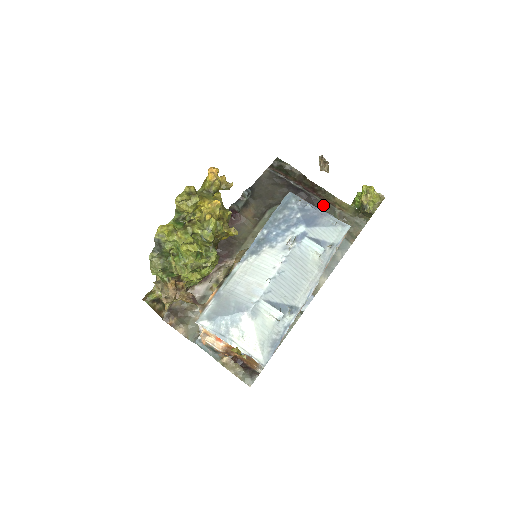
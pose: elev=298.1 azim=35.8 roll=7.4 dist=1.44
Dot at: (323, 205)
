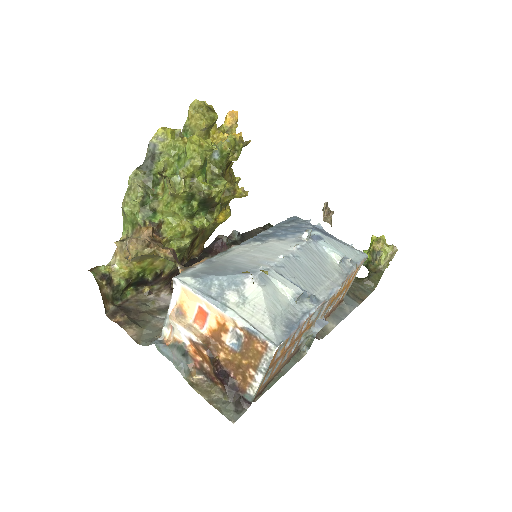
Dot at: occluded
